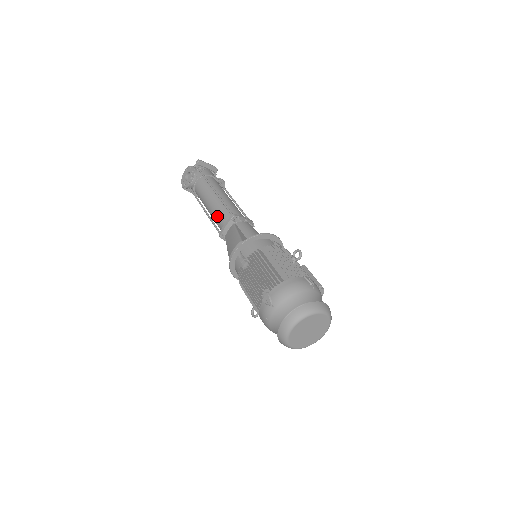
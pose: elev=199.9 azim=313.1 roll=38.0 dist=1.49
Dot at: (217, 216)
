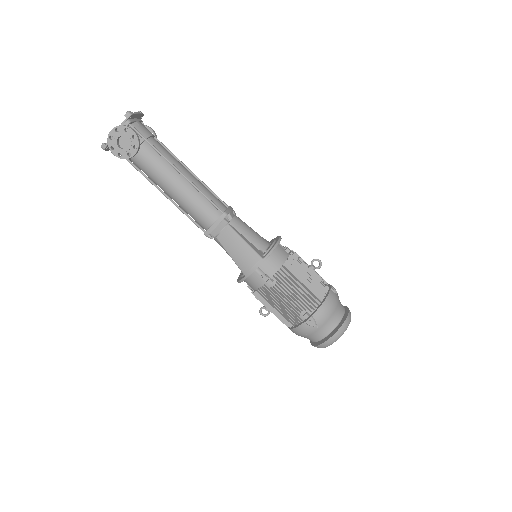
Dot at: (195, 209)
